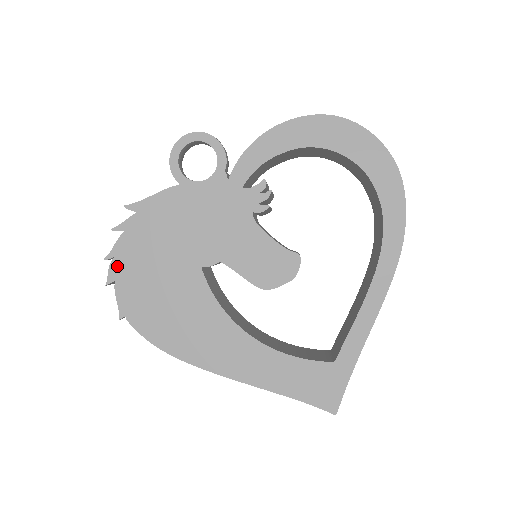
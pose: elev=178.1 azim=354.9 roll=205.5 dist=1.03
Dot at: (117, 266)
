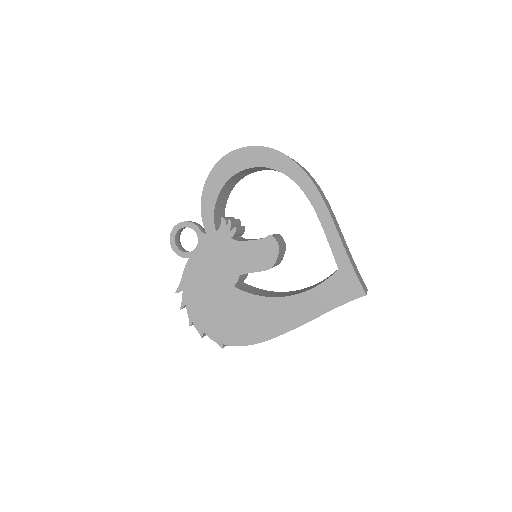
Dot at: (198, 324)
